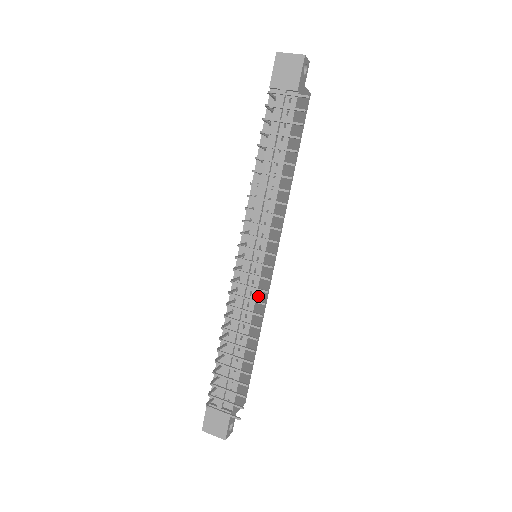
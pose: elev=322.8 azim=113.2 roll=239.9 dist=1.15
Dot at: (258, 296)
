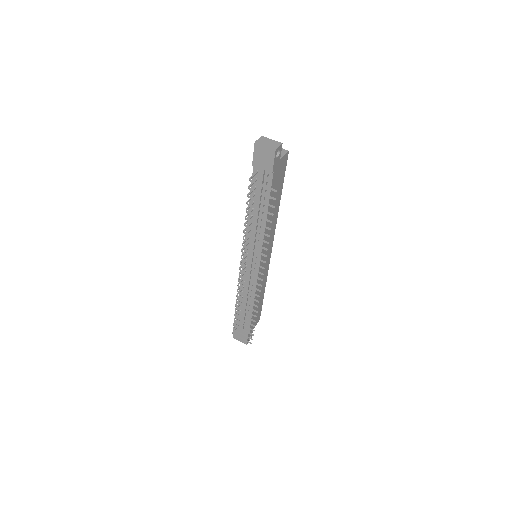
Dot at: (259, 280)
